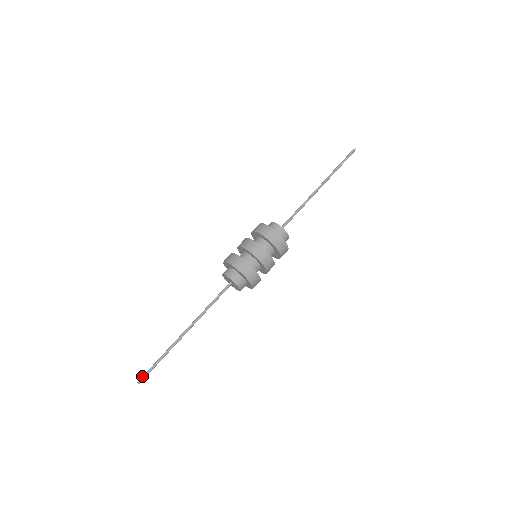
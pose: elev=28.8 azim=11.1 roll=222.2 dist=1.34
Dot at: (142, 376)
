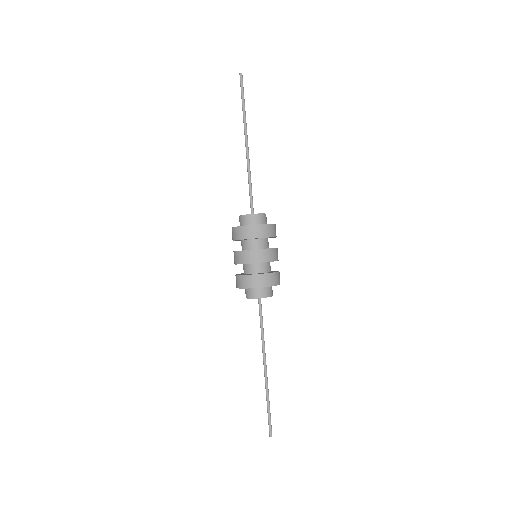
Dot at: occluded
